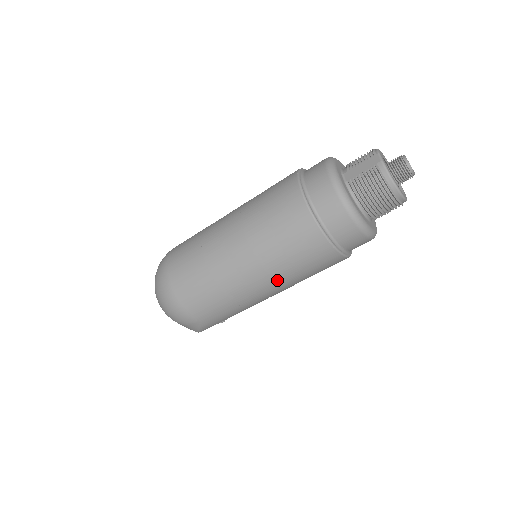
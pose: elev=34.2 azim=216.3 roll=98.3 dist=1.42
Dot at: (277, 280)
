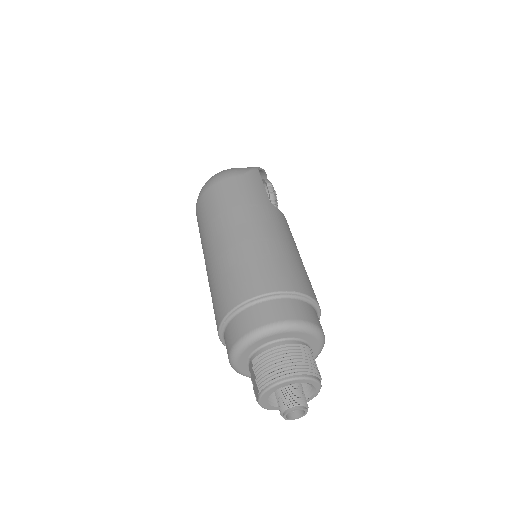
Dot at: occluded
